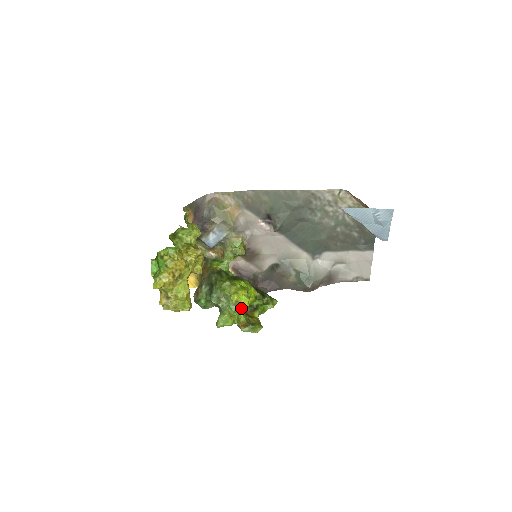
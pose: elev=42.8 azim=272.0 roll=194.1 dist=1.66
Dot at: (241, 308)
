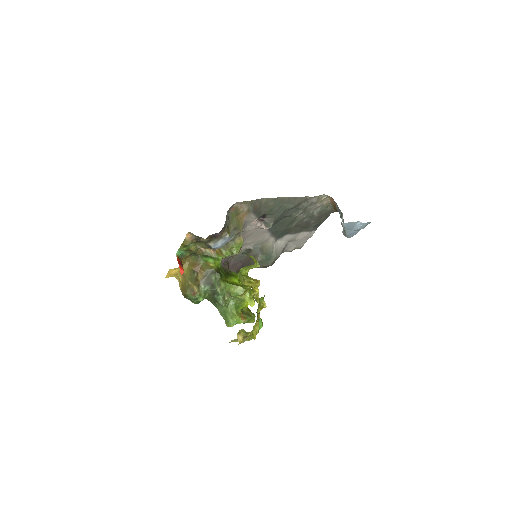
Dot at: (245, 305)
